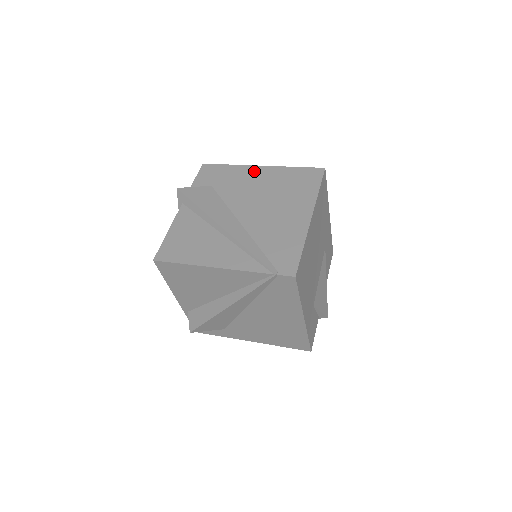
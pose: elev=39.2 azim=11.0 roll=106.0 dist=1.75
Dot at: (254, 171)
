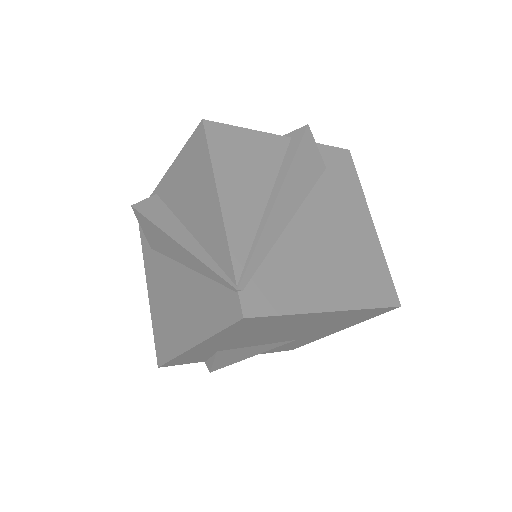
Dot at: (364, 216)
